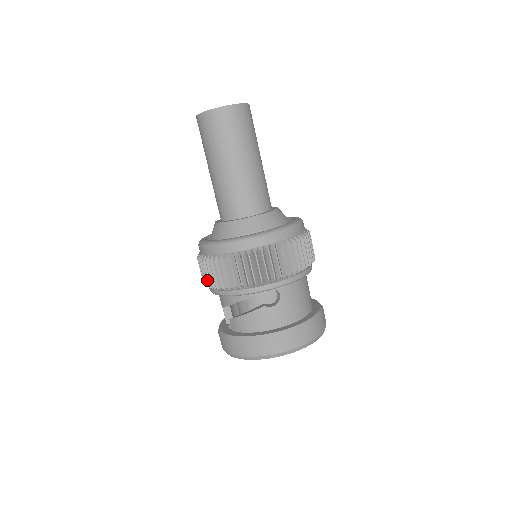
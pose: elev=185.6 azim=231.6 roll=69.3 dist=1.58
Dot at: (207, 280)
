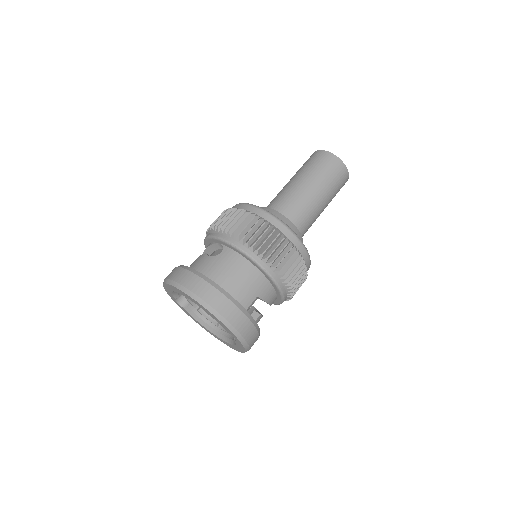
Dot at: occluded
